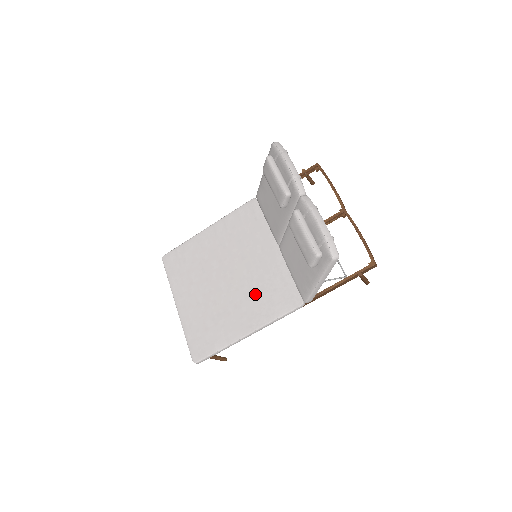
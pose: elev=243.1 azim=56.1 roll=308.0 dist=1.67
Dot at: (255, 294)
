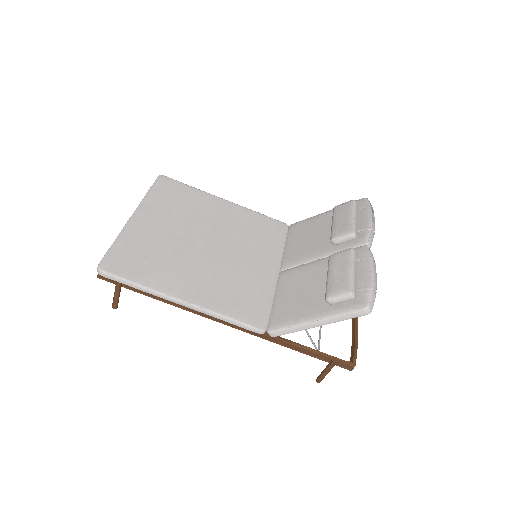
Dot at: (225, 280)
